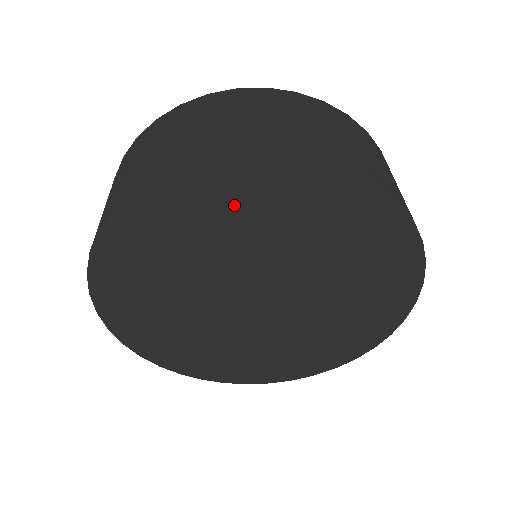
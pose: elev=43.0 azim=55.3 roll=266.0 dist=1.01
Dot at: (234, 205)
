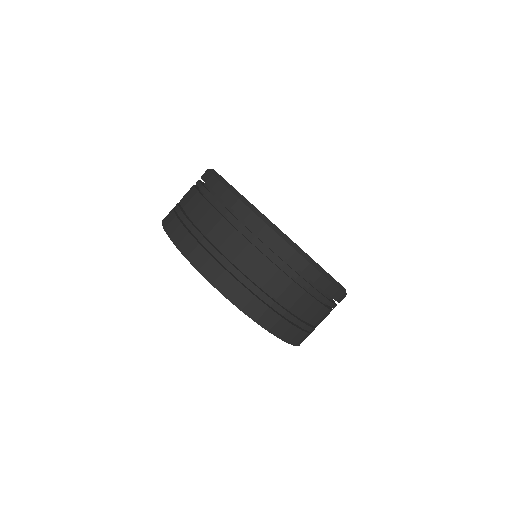
Dot at: occluded
